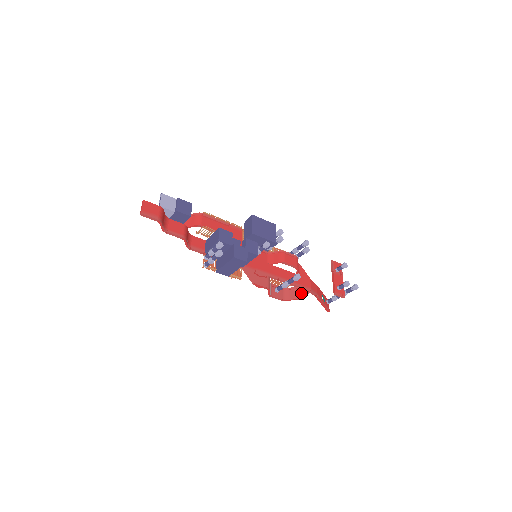
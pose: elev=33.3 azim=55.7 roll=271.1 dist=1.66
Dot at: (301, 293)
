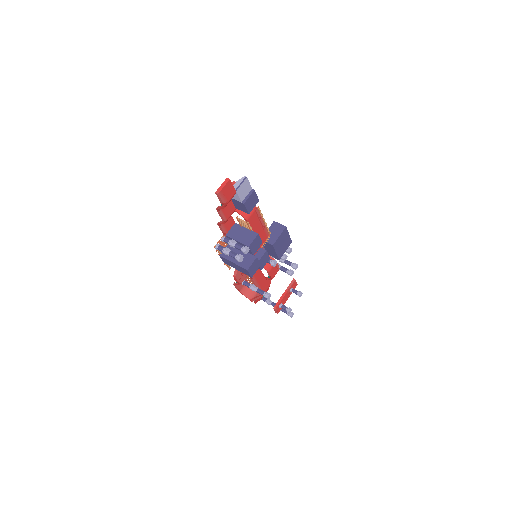
Dot at: (256, 296)
